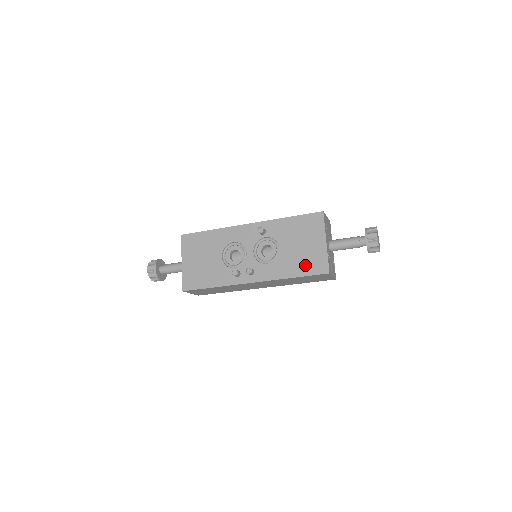
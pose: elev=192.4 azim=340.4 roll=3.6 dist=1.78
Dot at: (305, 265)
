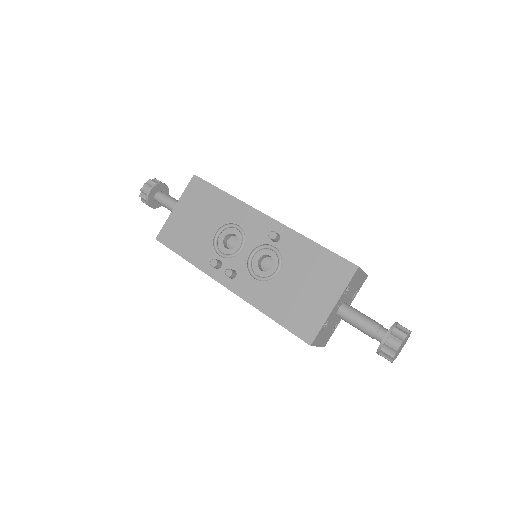
Dot at: (292, 314)
